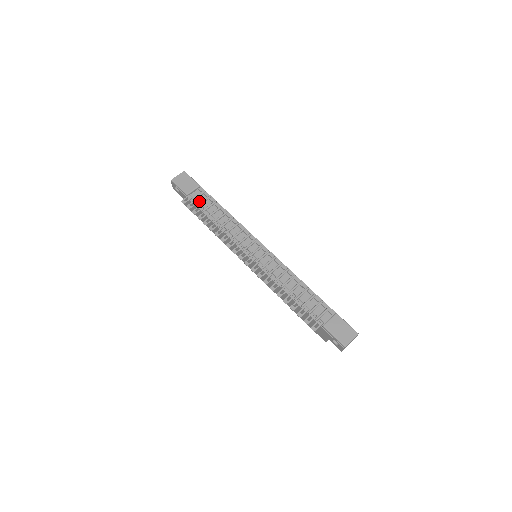
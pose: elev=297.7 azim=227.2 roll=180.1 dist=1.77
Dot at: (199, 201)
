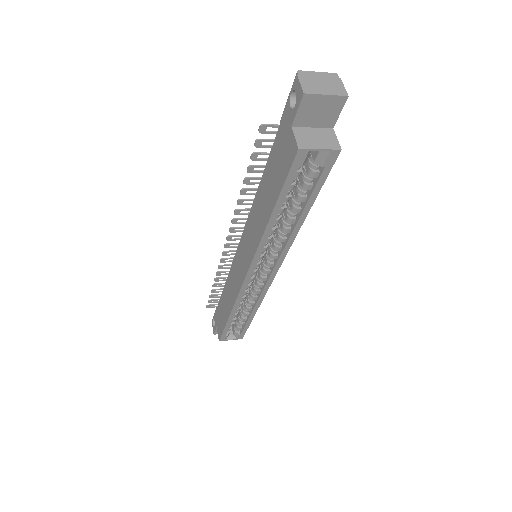
Dot at: occluded
